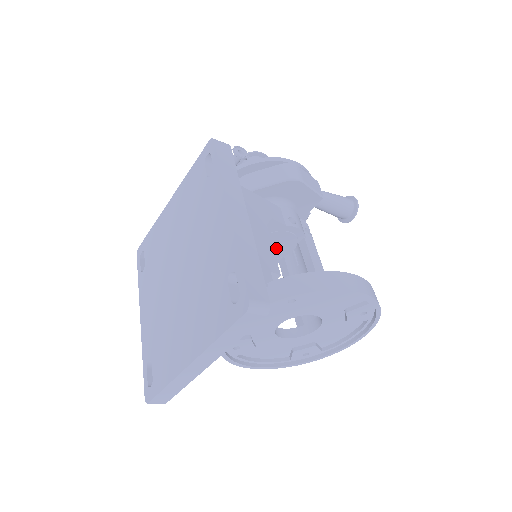
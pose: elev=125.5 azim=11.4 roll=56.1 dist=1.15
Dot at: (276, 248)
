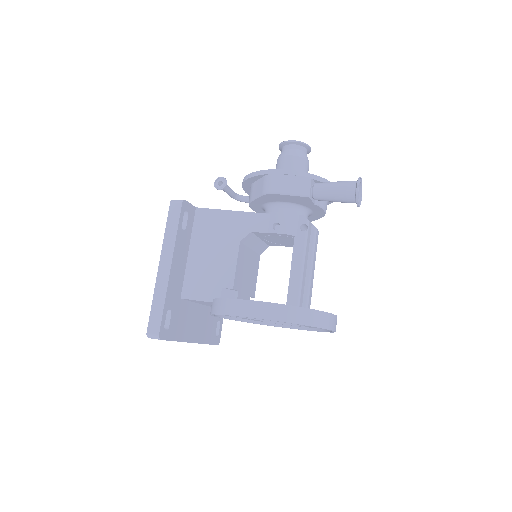
Dot at: (286, 241)
